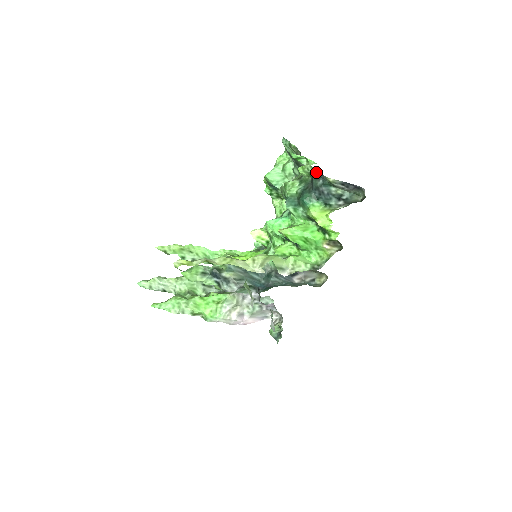
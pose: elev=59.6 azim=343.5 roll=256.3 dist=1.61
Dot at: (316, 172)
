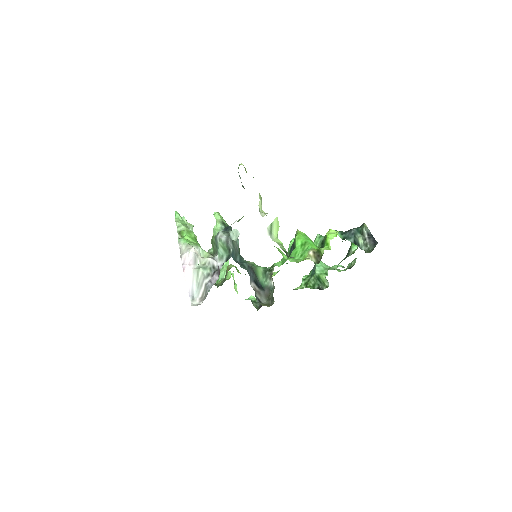
Dot at: occluded
